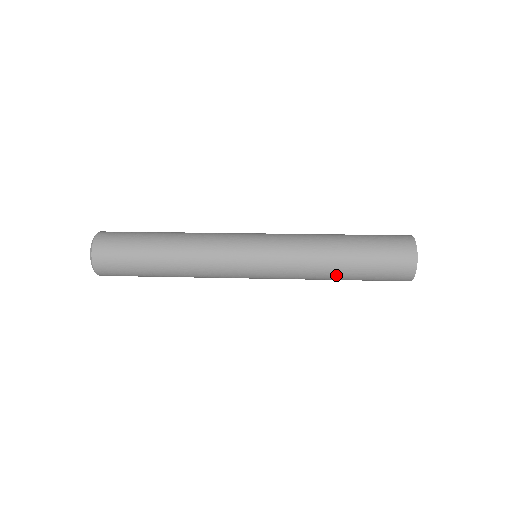
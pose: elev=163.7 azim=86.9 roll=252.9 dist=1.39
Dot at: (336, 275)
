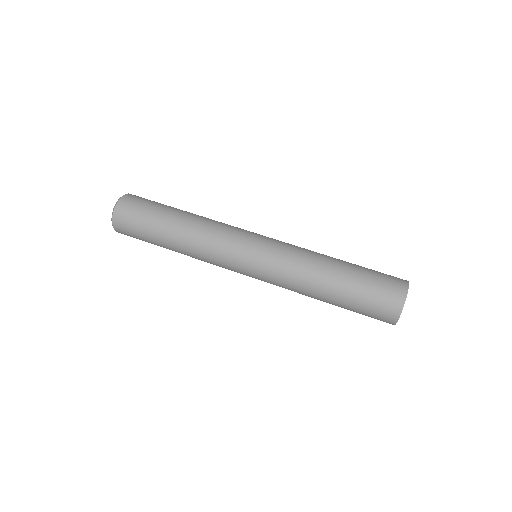
Dot at: occluded
